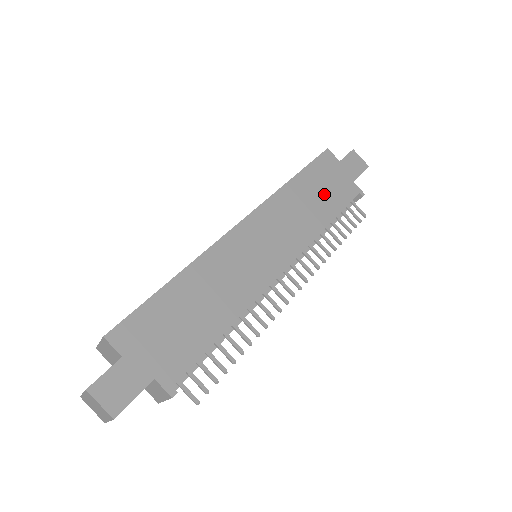
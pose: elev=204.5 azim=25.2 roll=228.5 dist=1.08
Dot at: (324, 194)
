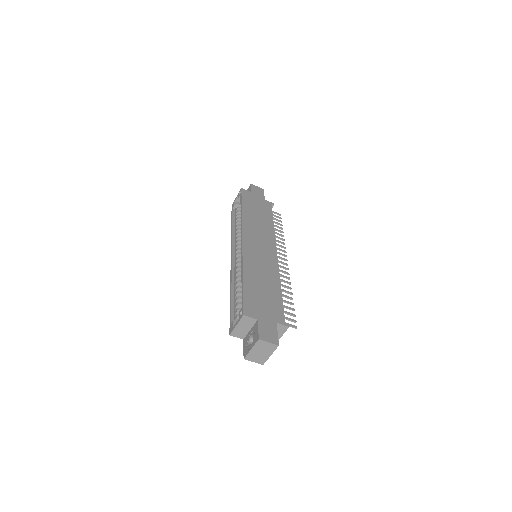
Dot at: (260, 211)
